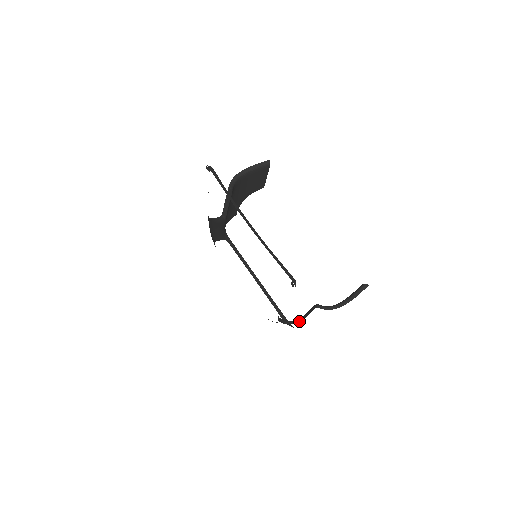
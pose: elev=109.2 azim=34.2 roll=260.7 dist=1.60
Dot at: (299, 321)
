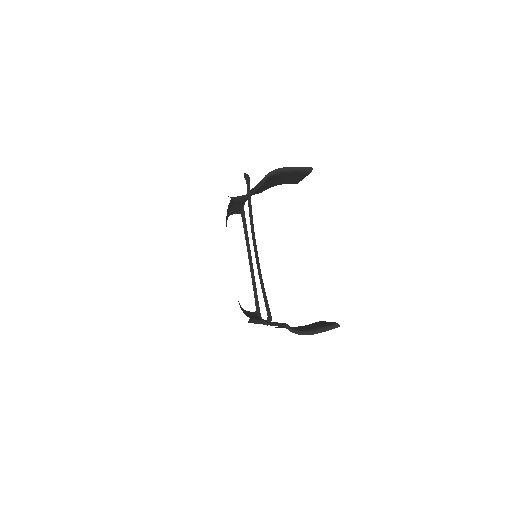
Dot at: (267, 323)
